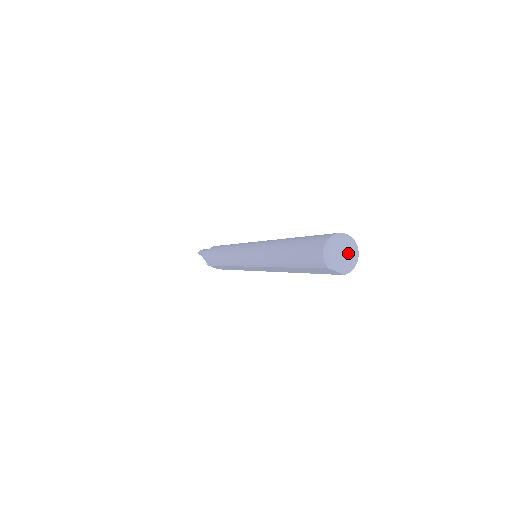
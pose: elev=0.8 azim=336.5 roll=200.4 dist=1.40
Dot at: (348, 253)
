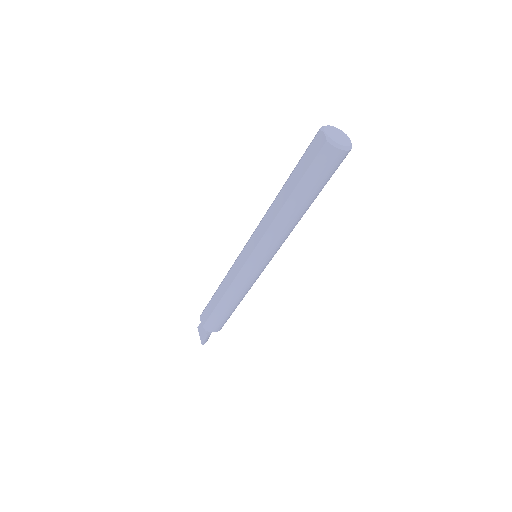
Dot at: (342, 139)
